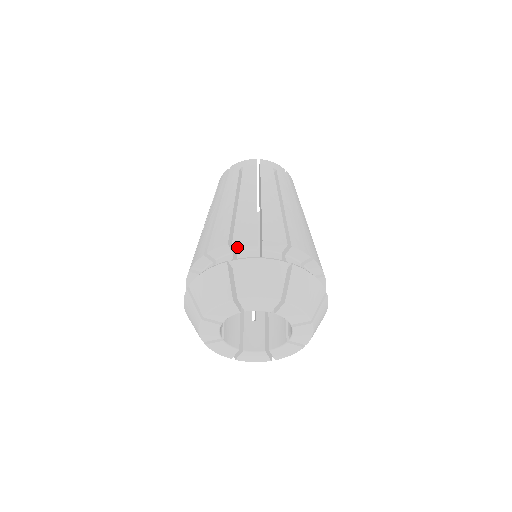
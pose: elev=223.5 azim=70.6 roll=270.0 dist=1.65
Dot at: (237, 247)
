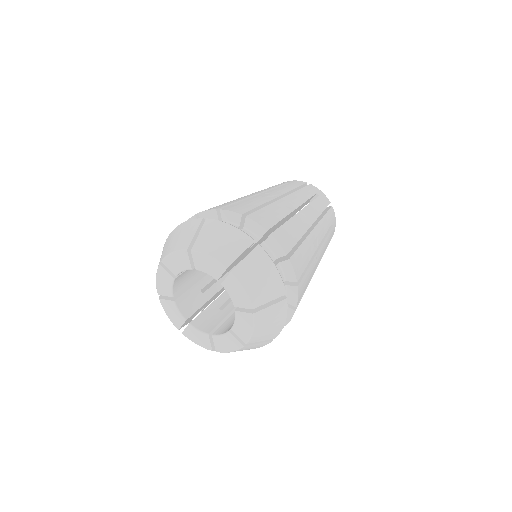
Dot at: occluded
